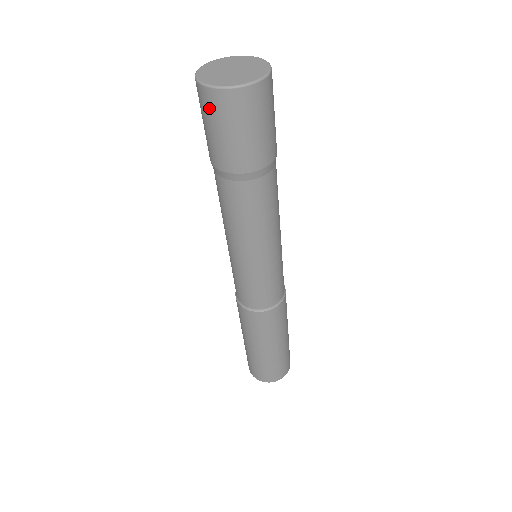
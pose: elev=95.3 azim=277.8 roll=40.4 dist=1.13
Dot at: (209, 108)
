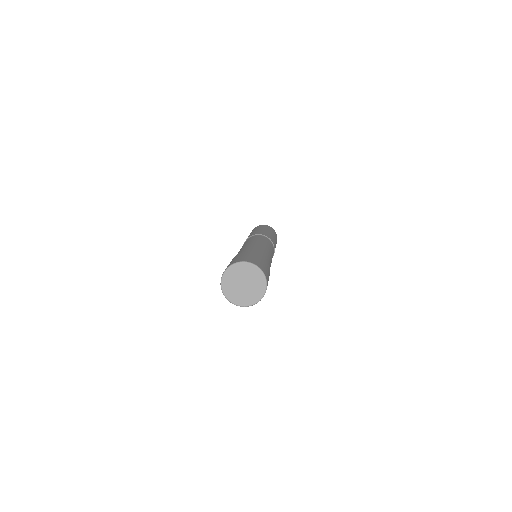
Dot at: occluded
